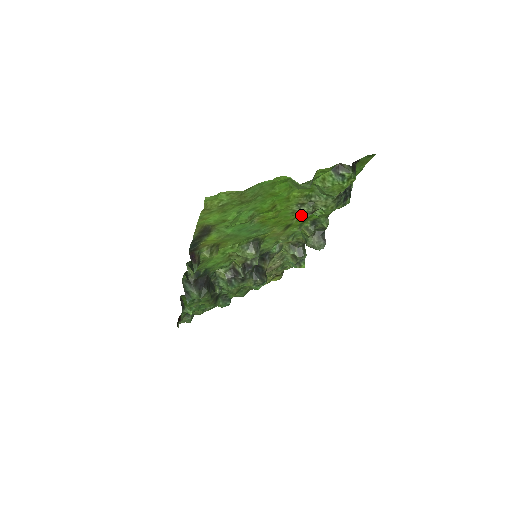
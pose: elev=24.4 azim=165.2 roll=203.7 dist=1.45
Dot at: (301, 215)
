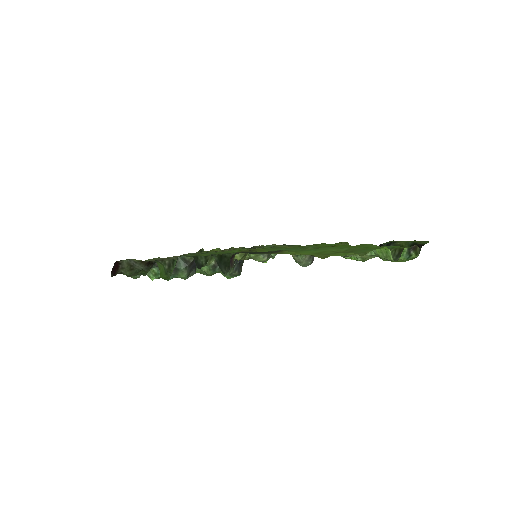
Dot at: occluded
